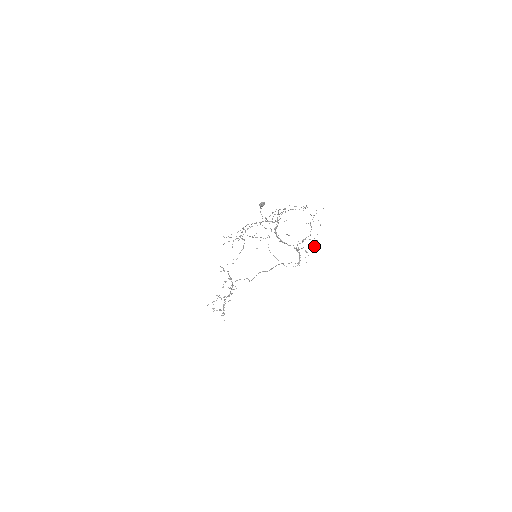
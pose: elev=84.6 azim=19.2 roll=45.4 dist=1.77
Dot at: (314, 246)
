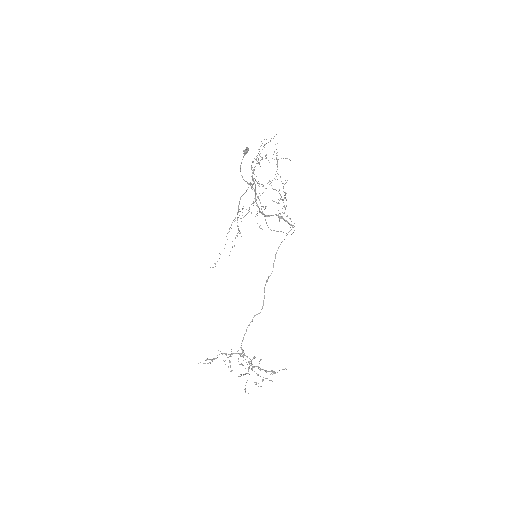
Dot at: occluded
